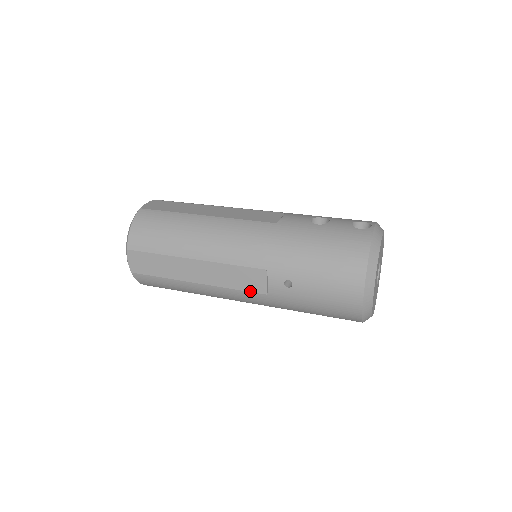
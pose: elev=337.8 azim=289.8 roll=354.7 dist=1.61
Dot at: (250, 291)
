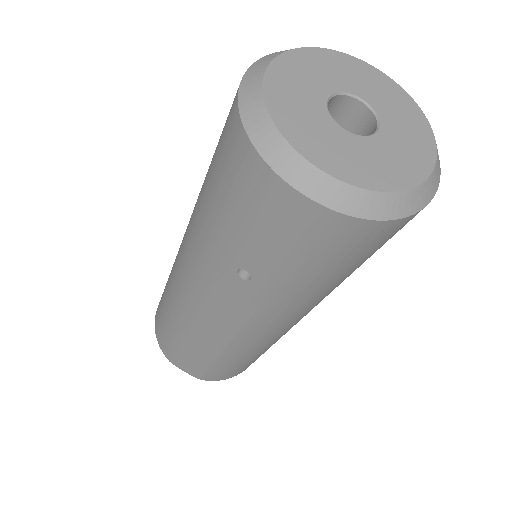
Dot at: (248, 317)
